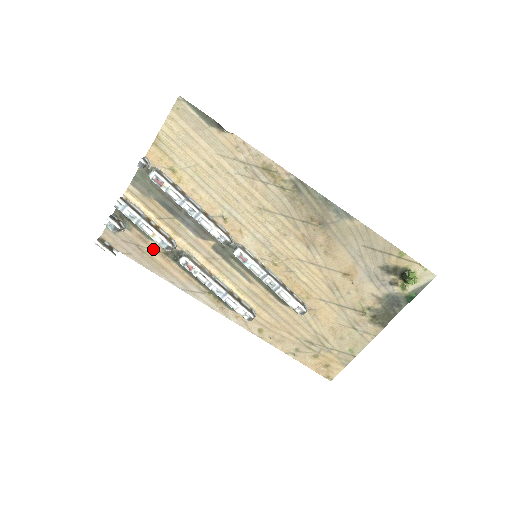
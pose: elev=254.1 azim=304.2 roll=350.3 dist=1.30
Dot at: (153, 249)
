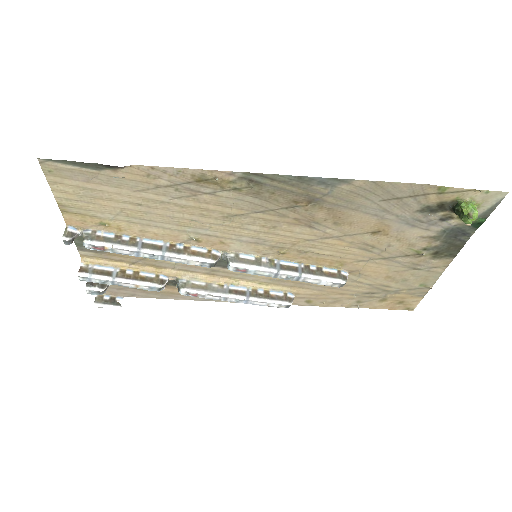
Dot at: occluded
